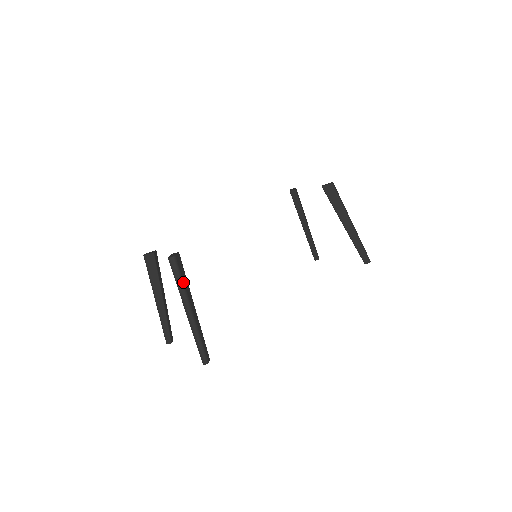
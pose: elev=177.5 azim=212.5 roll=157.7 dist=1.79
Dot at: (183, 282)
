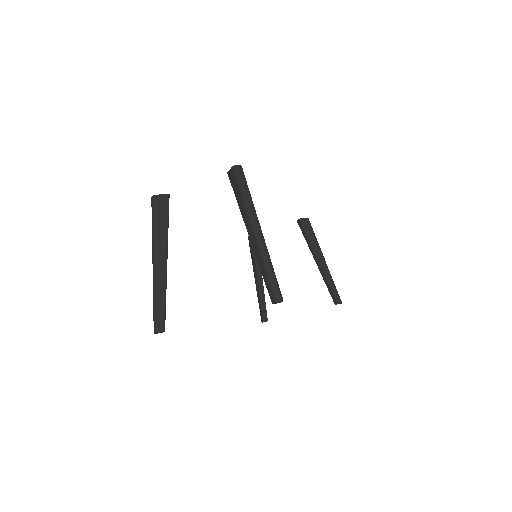
Dot at: occluded
